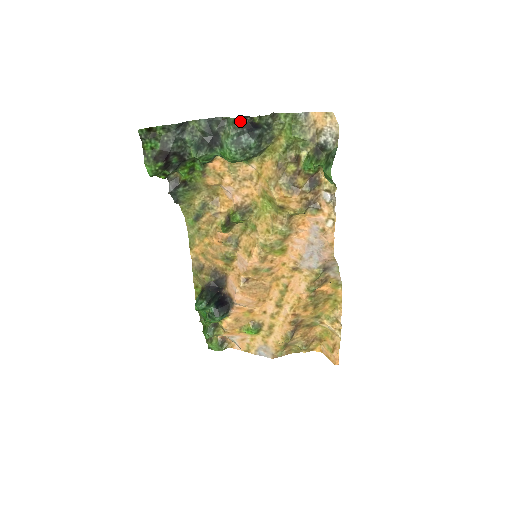
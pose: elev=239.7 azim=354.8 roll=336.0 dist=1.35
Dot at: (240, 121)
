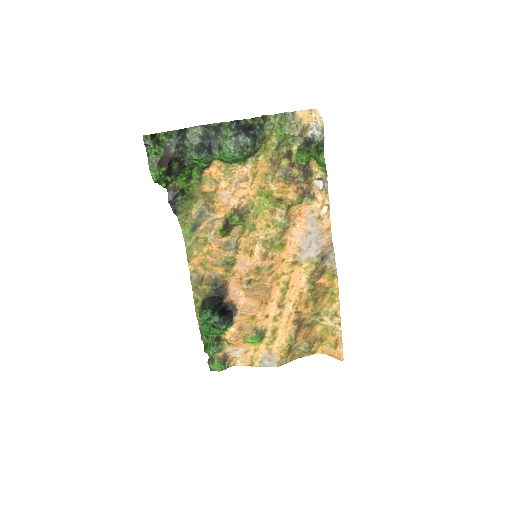
Dot at: (235, 124)
